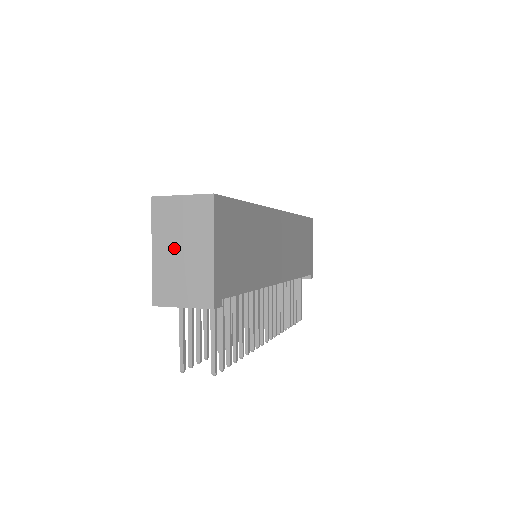
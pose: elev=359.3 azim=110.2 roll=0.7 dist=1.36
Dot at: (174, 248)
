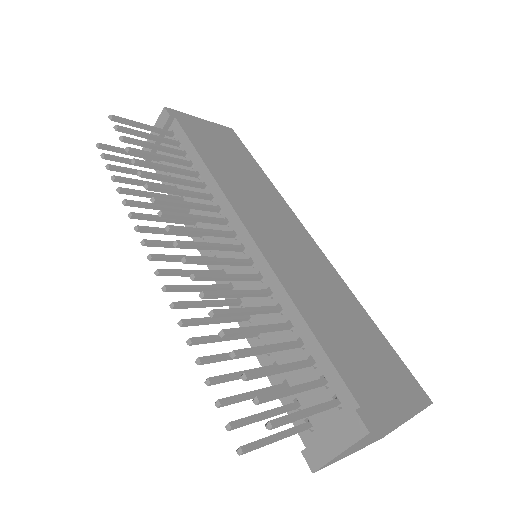
Dot at: occluded
